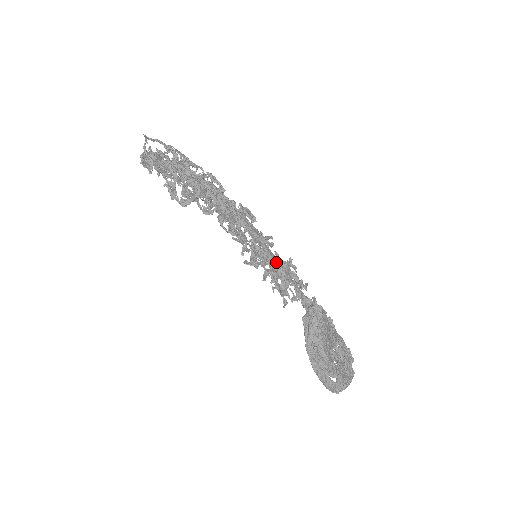
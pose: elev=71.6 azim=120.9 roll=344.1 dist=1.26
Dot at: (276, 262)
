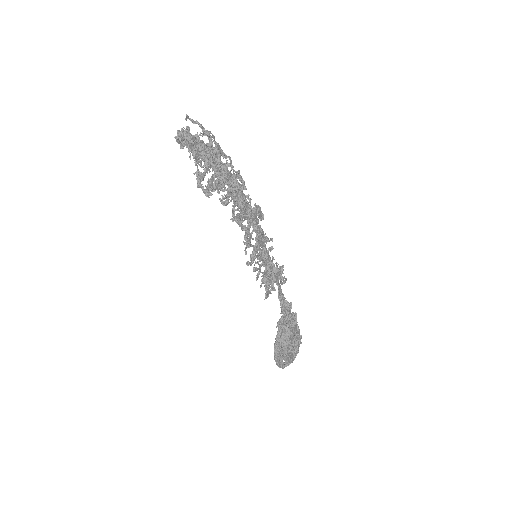
Dot at: (272, 271)
